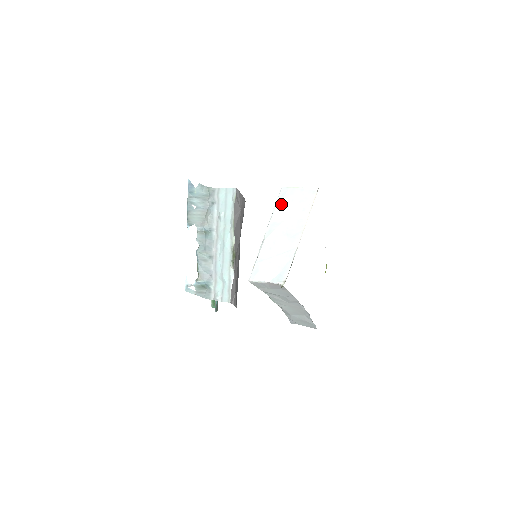
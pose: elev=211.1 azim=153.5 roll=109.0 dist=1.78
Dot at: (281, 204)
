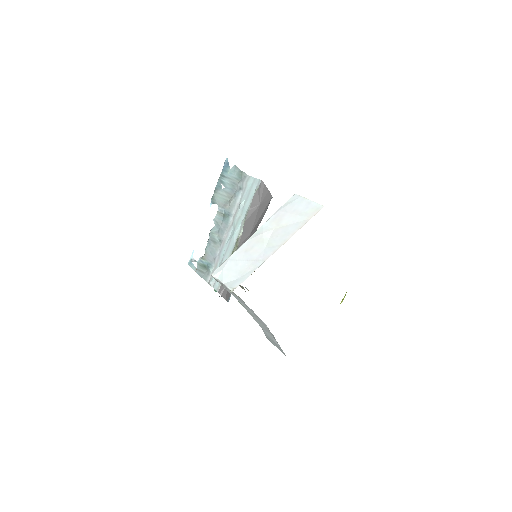
Dot at: (283, 210)
